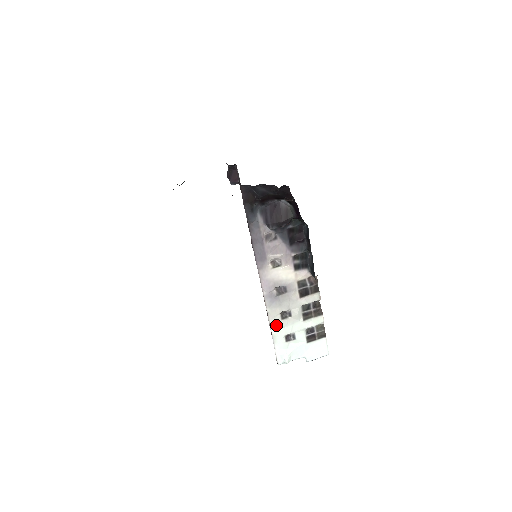
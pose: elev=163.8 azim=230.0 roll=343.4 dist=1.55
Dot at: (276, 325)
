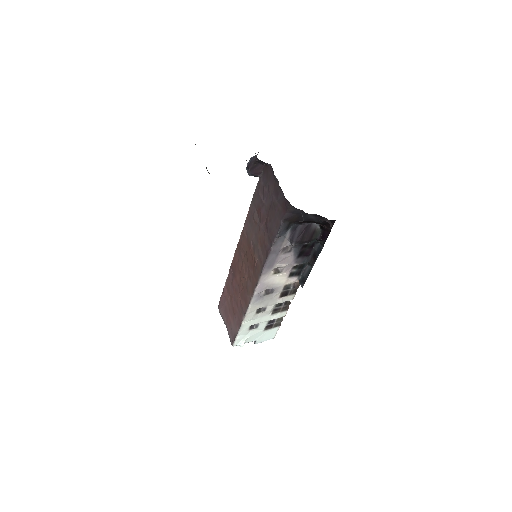
Dot at: (249, 318)
